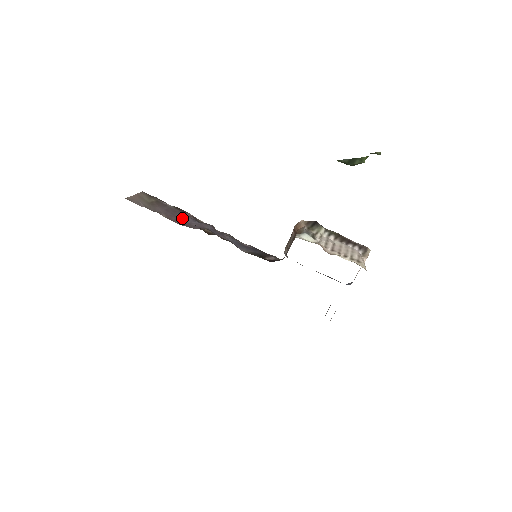
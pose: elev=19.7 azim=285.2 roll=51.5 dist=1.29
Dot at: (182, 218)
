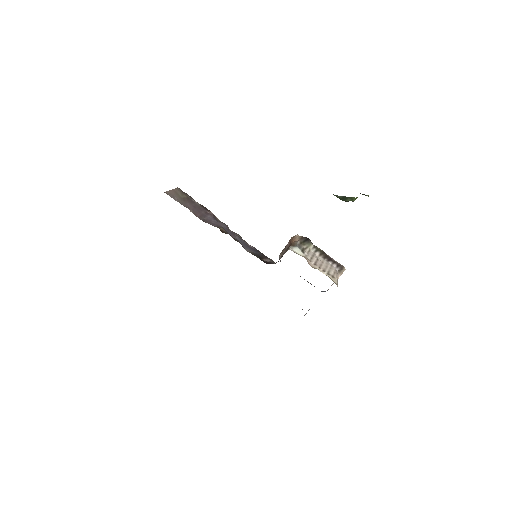
Dot at: (205, 215)
